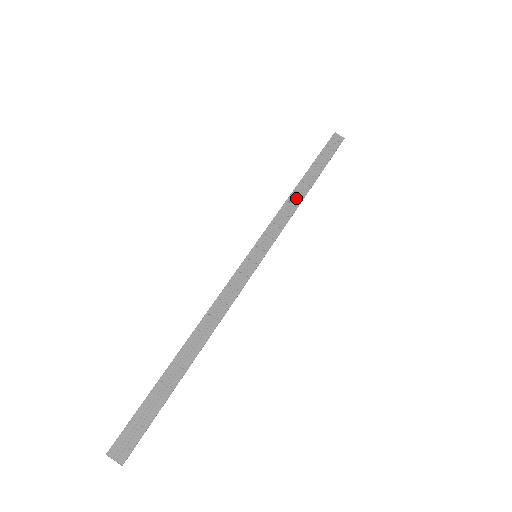
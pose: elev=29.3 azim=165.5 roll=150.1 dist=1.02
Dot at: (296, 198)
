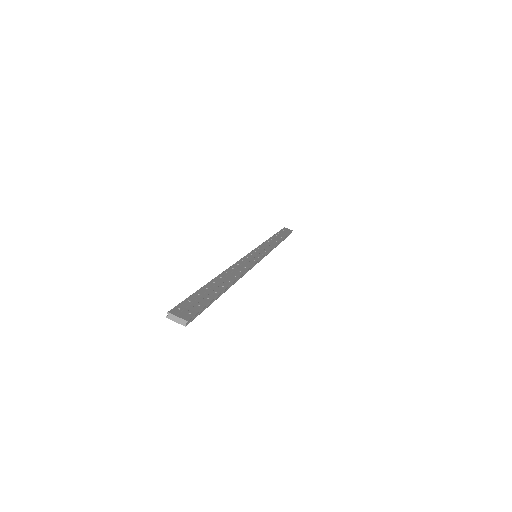
Dot at: (273, 241)
